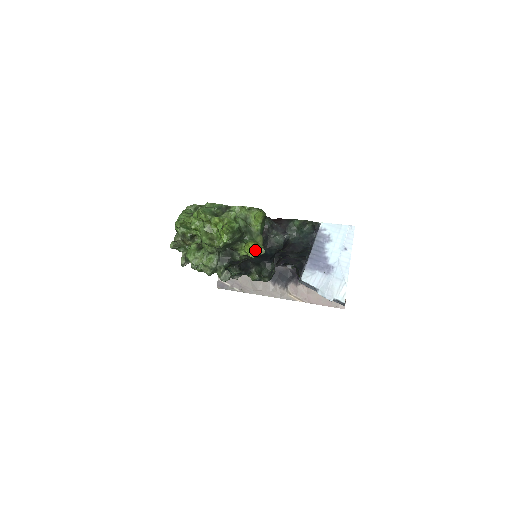
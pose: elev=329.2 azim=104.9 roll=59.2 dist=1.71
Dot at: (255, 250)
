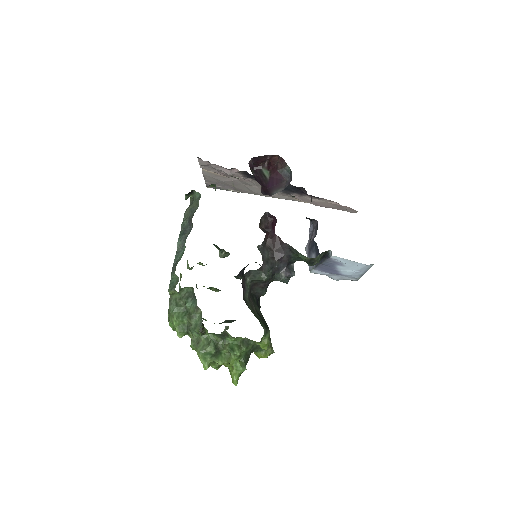
Dot at: (265, 356)
